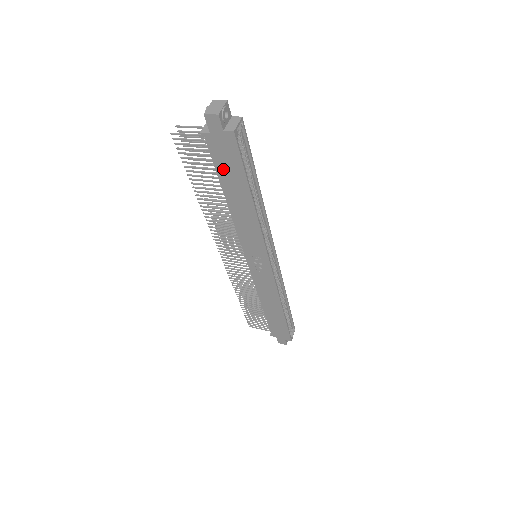
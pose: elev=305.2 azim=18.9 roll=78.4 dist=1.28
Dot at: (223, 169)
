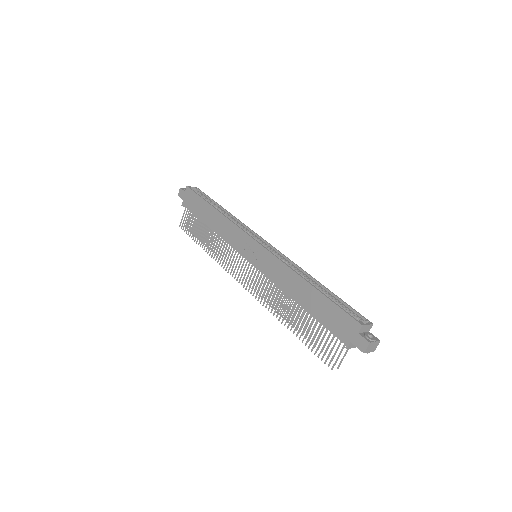
Dot at: (196, 210)
